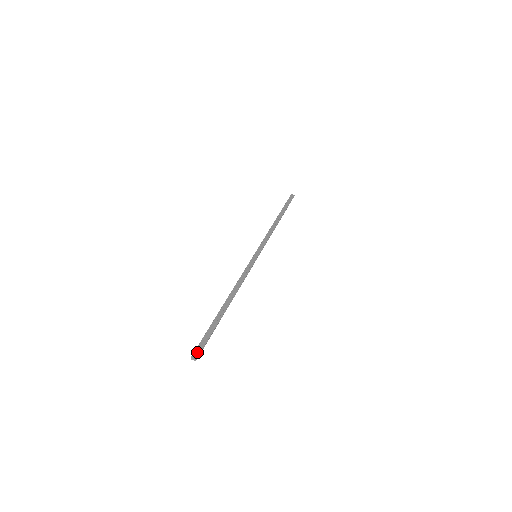
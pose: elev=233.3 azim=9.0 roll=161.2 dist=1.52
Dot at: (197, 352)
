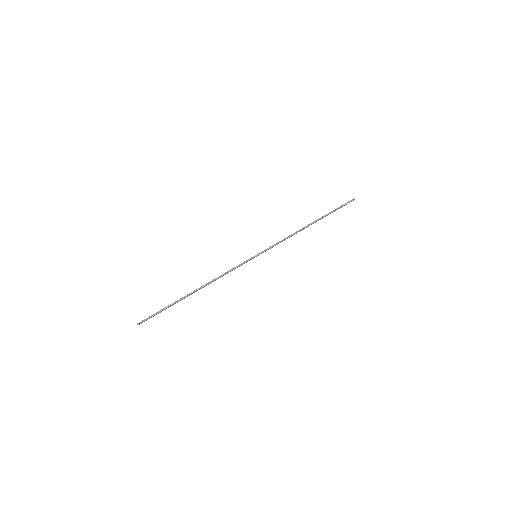
Dot at: (143, 320)
